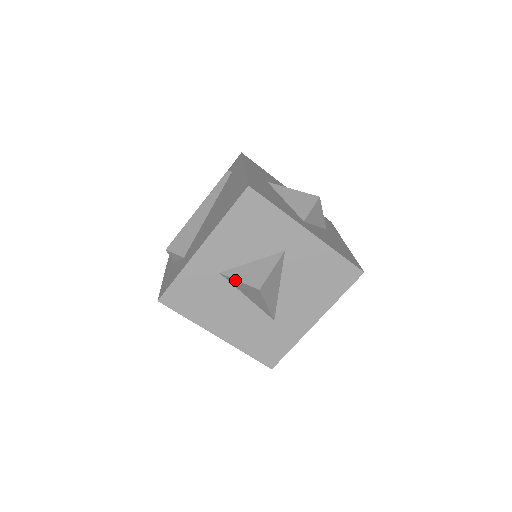
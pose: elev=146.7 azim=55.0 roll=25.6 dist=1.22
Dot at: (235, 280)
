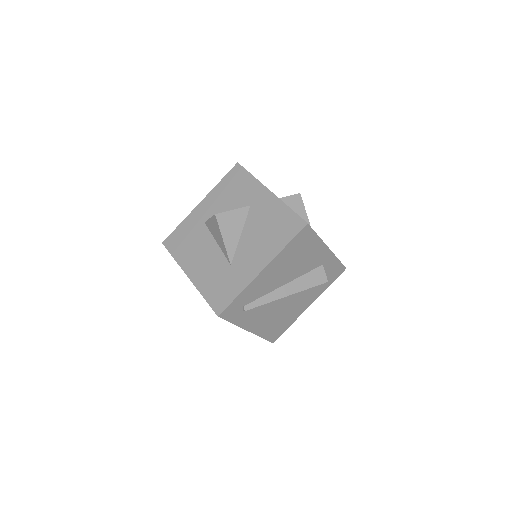
Dot at: (209, 220)
